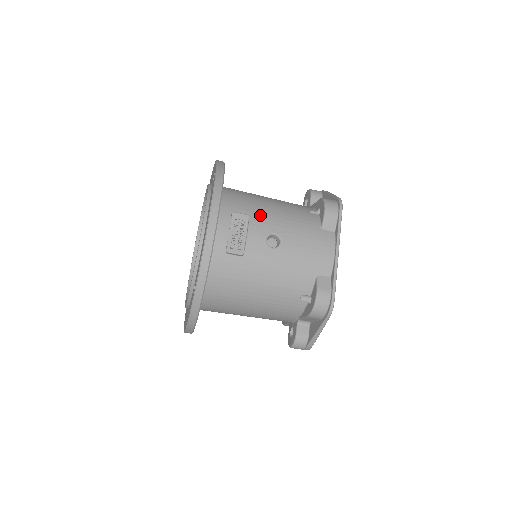
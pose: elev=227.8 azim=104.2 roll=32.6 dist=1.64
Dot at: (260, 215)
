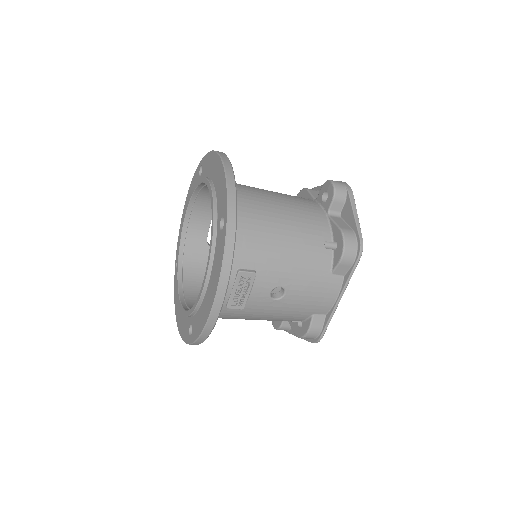
Dot at: (269, 266)
